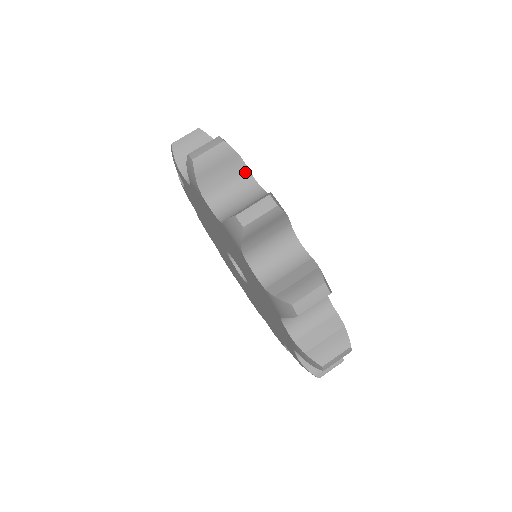
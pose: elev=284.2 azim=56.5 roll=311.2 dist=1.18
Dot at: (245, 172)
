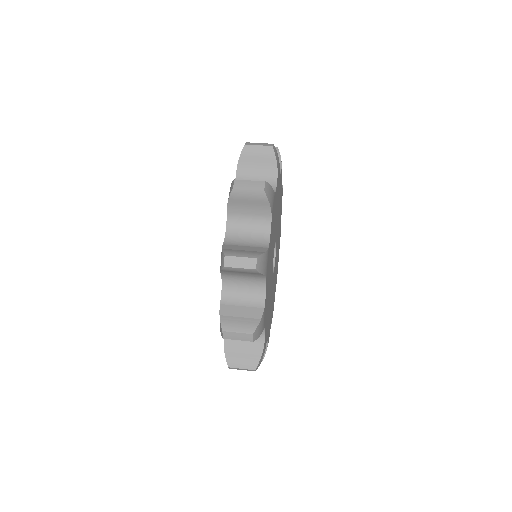
Dot at: occluded
